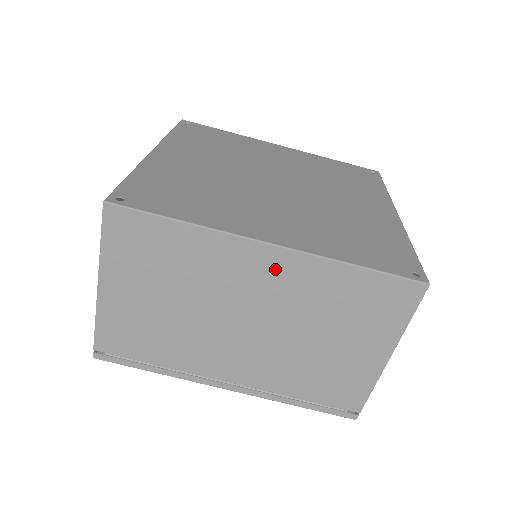
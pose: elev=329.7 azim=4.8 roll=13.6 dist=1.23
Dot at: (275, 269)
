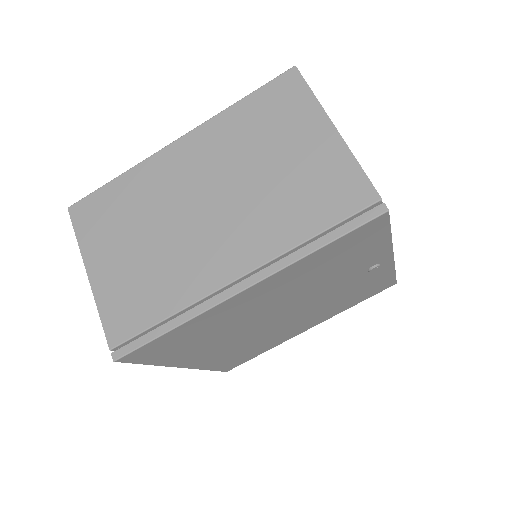
Dot at: (192, 151)
